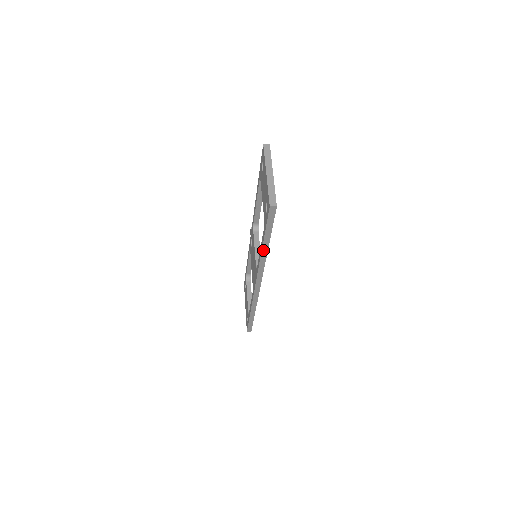
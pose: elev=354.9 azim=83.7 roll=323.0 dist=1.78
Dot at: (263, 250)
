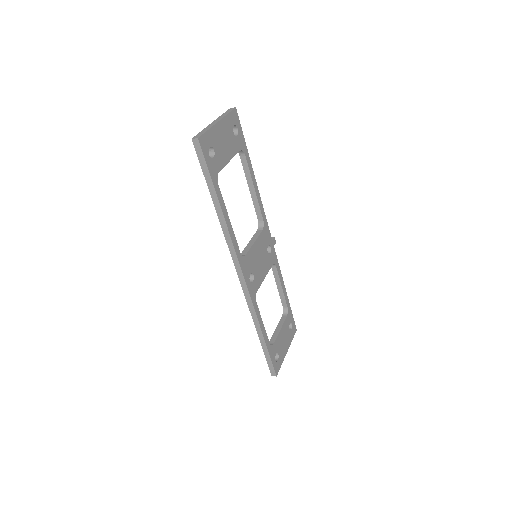
Dot at: (219, 214)
